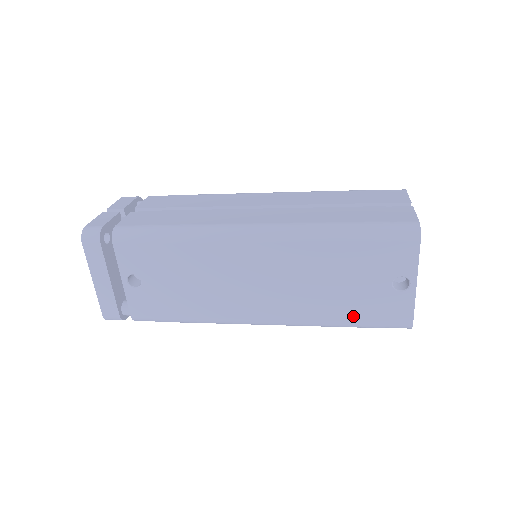
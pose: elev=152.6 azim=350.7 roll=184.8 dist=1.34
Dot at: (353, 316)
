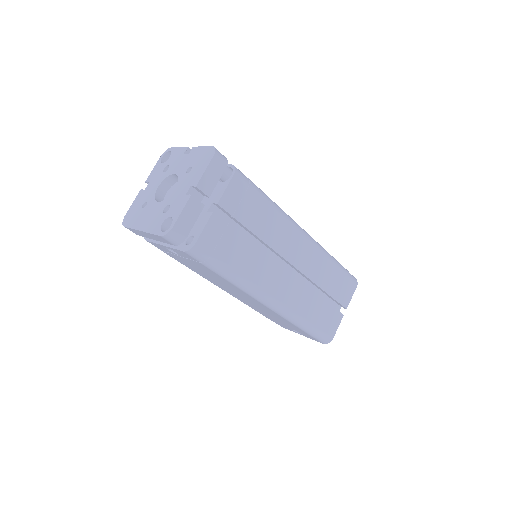
Dot at: (264, 315)
